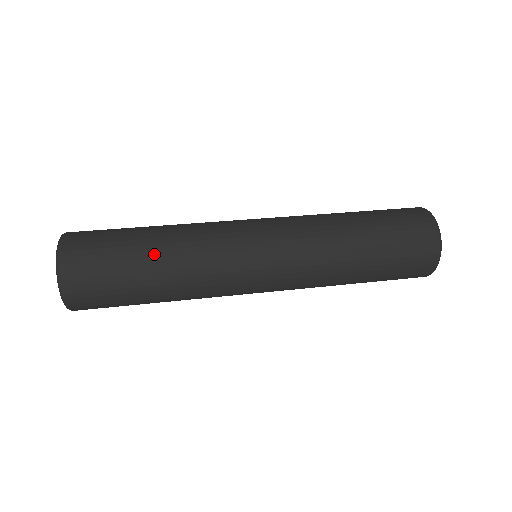
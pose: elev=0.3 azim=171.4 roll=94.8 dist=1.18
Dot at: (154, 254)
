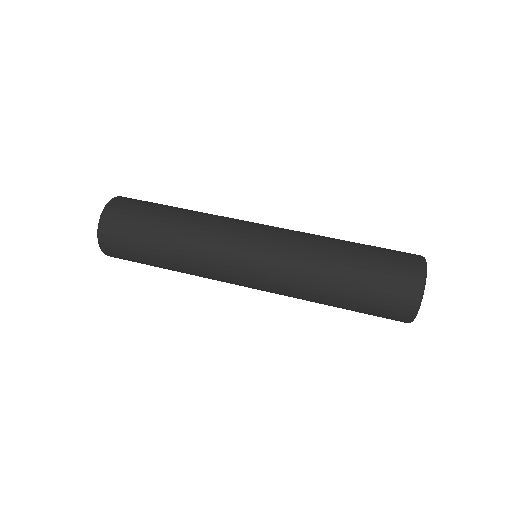
Dot at: (166, 237)
